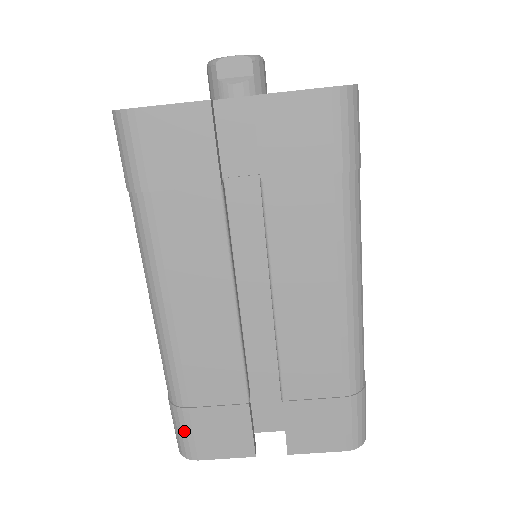
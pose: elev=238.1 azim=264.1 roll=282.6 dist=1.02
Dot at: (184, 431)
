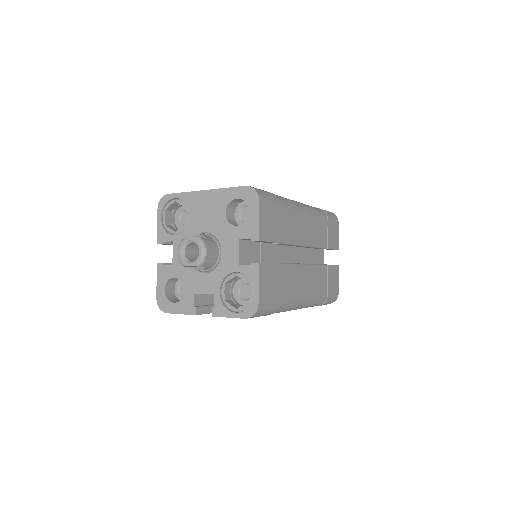
Dot at: occluded
